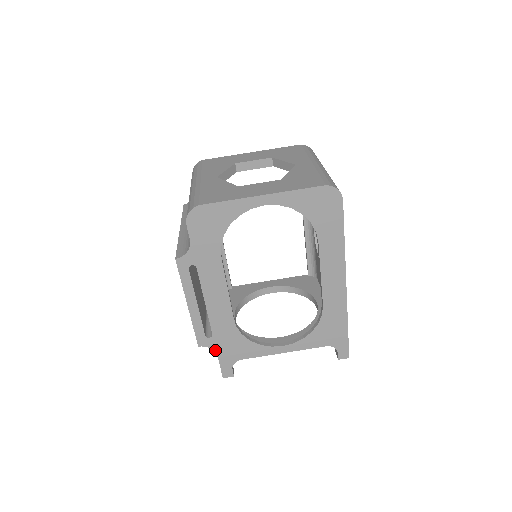
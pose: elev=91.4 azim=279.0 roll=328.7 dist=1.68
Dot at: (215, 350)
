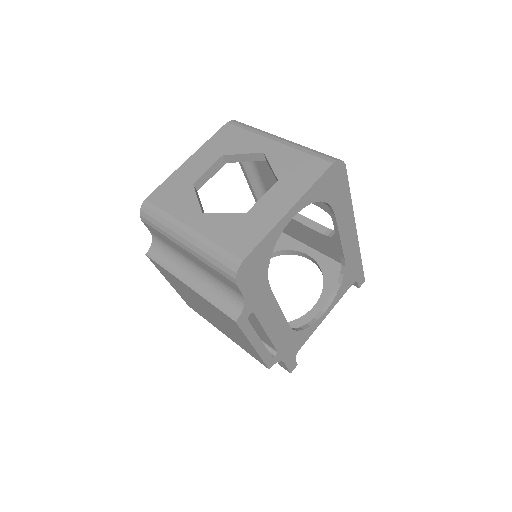
Dot at: (281, 360)
